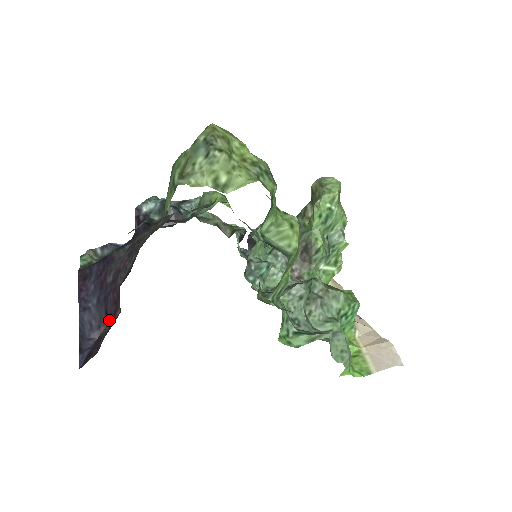
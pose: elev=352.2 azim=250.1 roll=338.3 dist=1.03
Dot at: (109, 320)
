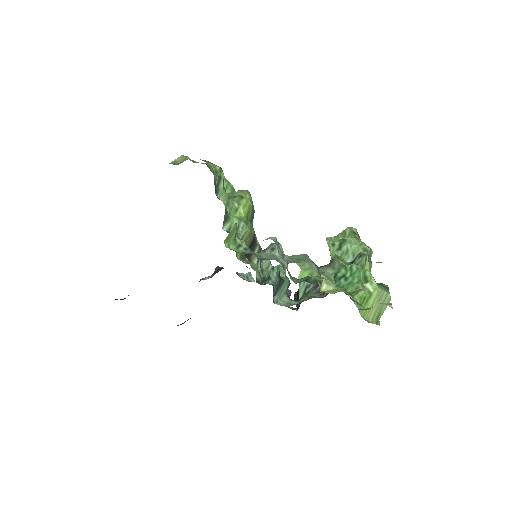
Dot at: occluded
